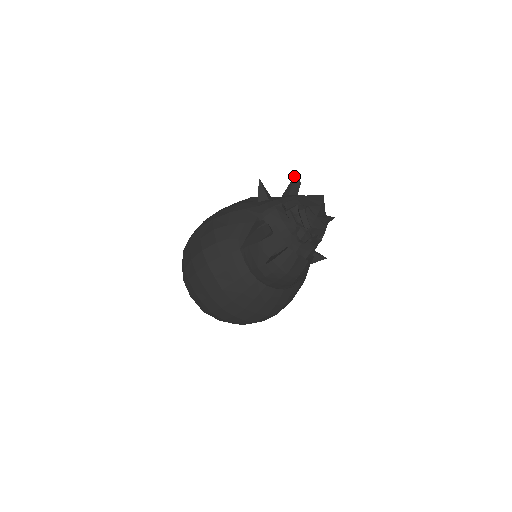
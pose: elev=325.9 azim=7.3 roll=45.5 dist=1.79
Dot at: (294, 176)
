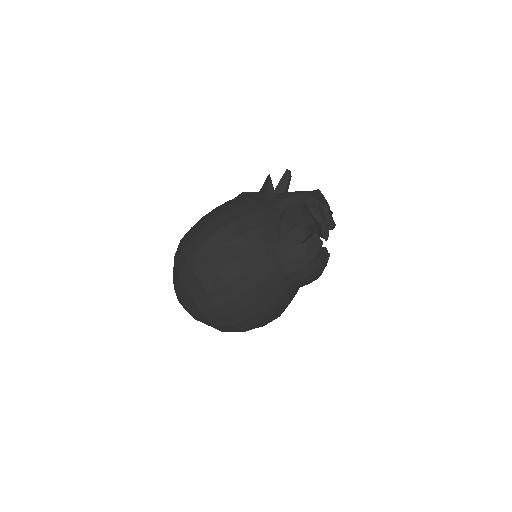
Dot at: (286, 170)
